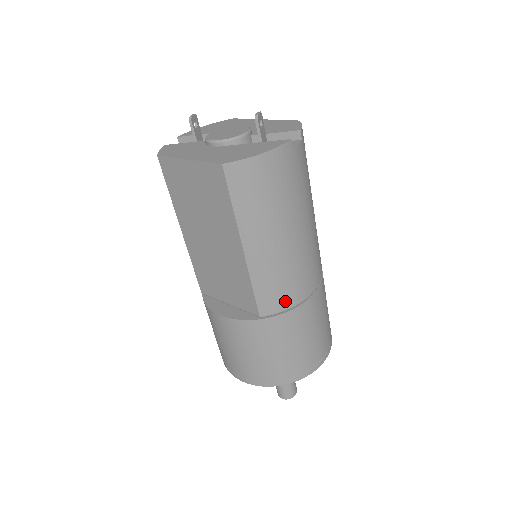
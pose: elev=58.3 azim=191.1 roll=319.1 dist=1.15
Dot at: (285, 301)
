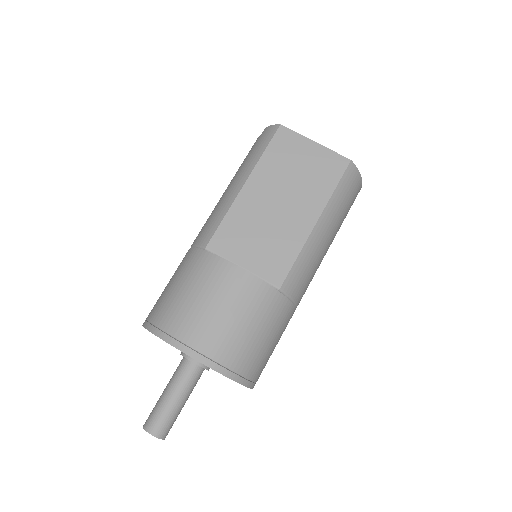
Dot at: (298, 291)
